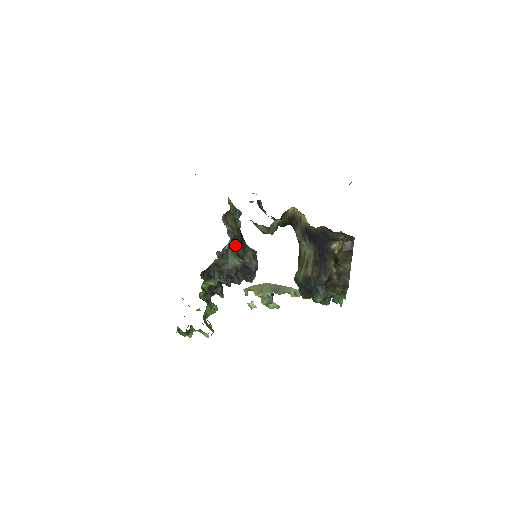
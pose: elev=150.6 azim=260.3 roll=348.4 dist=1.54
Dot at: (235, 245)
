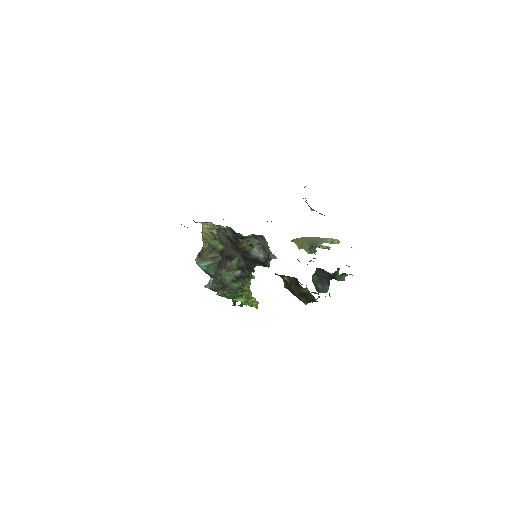
Dot at: (228, 261)
